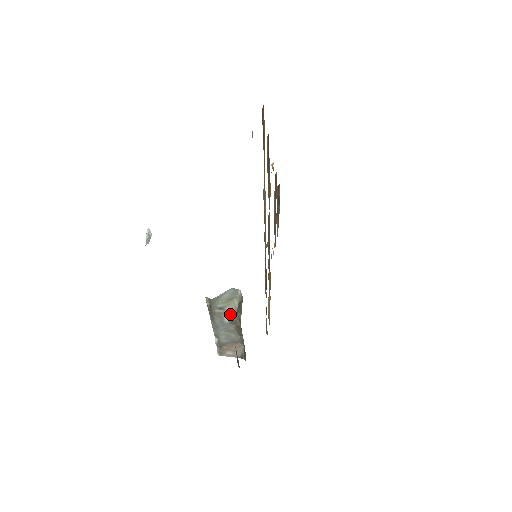
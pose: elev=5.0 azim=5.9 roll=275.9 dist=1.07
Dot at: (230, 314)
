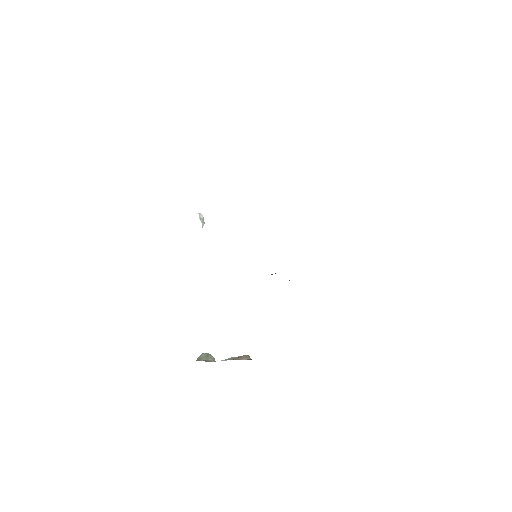
Dot at: (214, 361)
